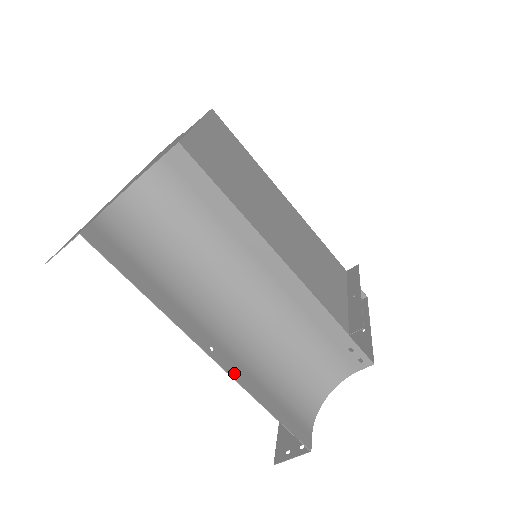
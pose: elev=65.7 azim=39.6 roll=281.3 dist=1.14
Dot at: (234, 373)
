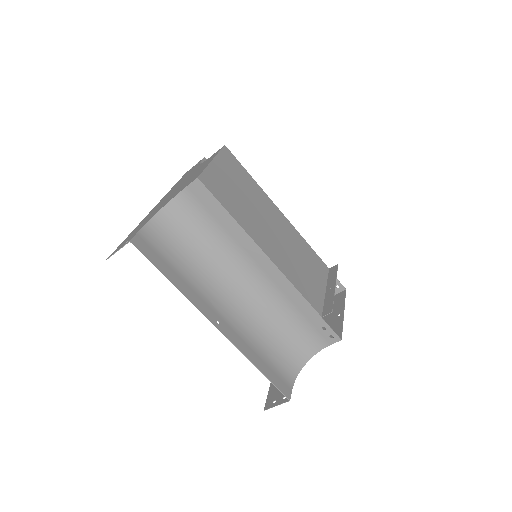
Dot at: (234, 340)
